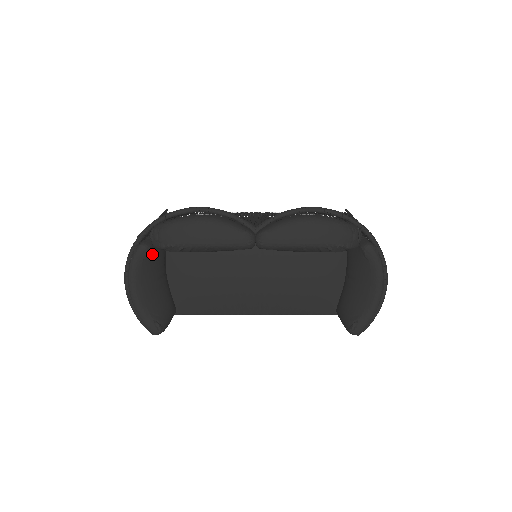
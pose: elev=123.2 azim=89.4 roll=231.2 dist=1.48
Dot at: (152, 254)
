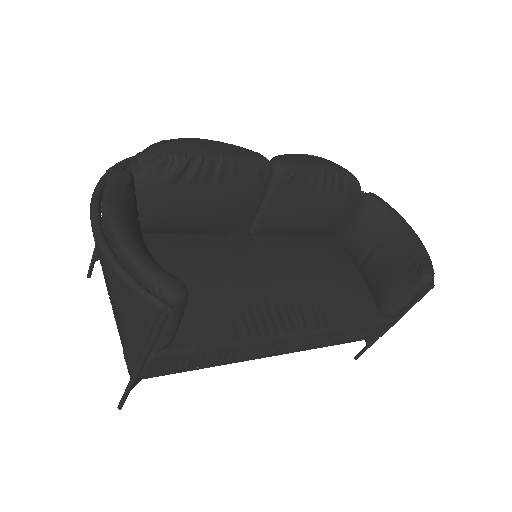
Dot at: (134, 193)
